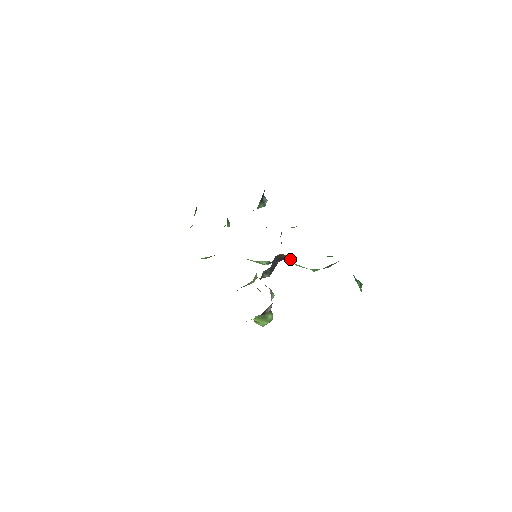
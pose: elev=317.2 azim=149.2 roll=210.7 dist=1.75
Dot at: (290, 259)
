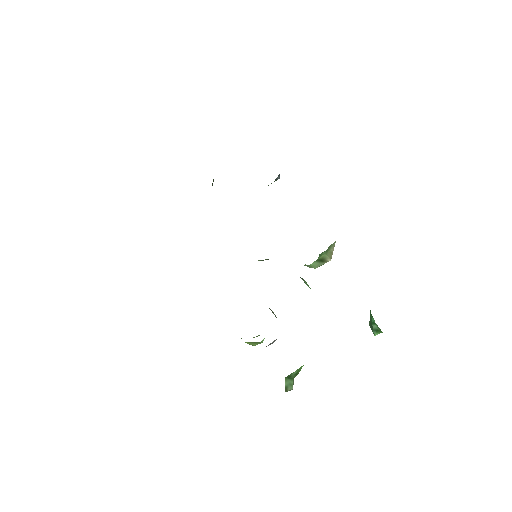
Dot at: occluded
